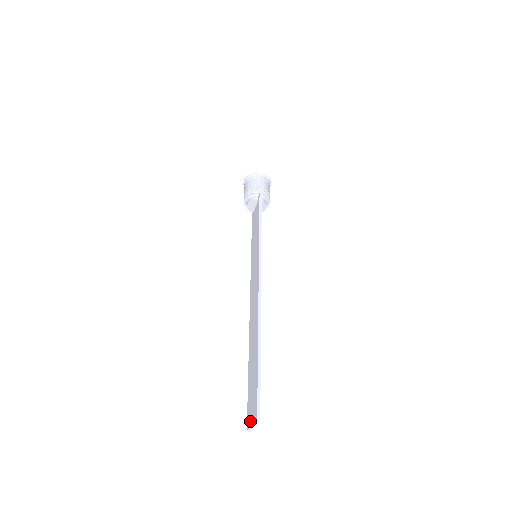
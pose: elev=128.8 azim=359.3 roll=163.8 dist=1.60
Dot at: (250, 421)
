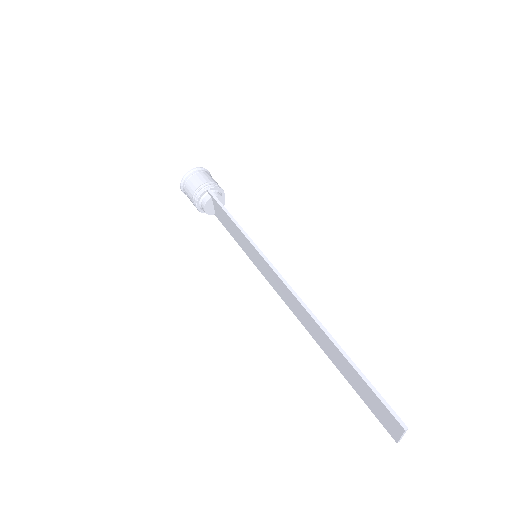
Dot at: (394, 433)
